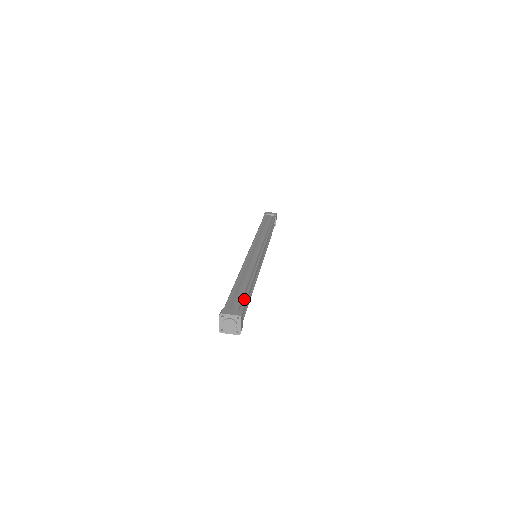
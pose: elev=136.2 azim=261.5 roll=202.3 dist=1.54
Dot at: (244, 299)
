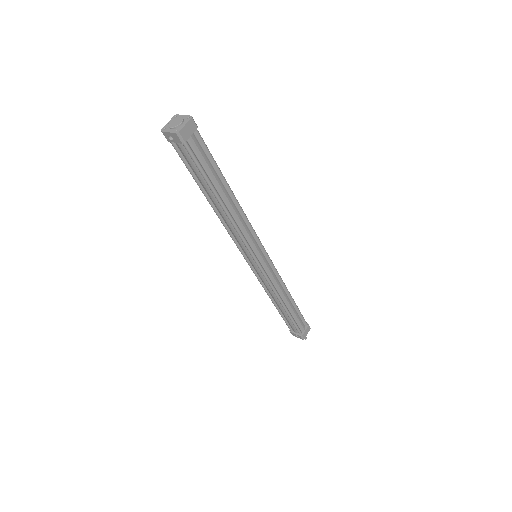
Dot at: occluded
